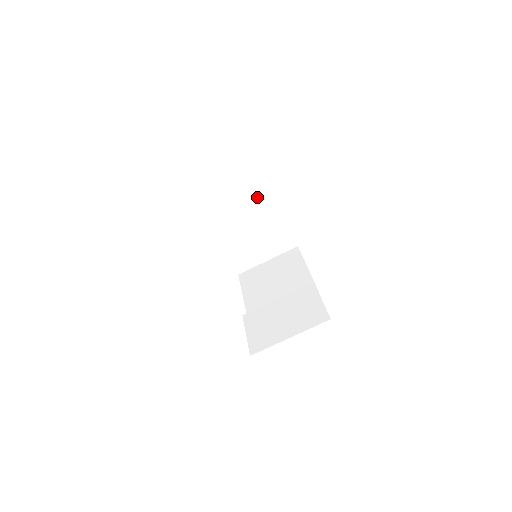
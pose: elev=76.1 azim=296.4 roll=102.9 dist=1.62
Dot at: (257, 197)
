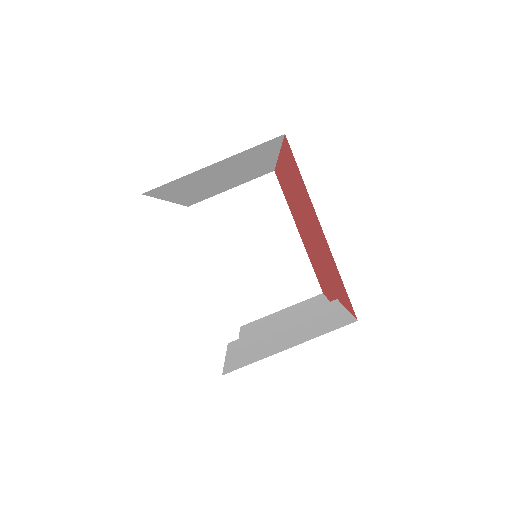
Dot at: (271, 213)
